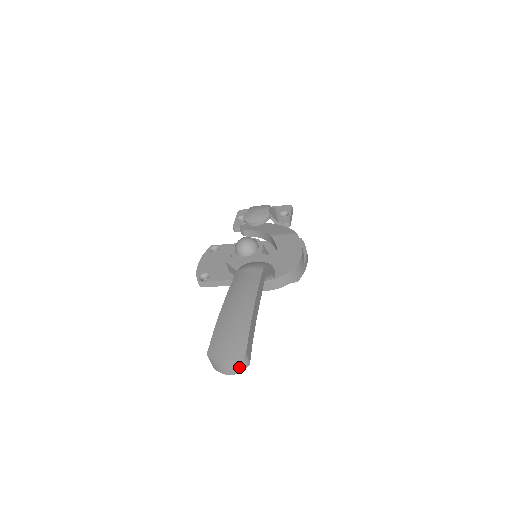
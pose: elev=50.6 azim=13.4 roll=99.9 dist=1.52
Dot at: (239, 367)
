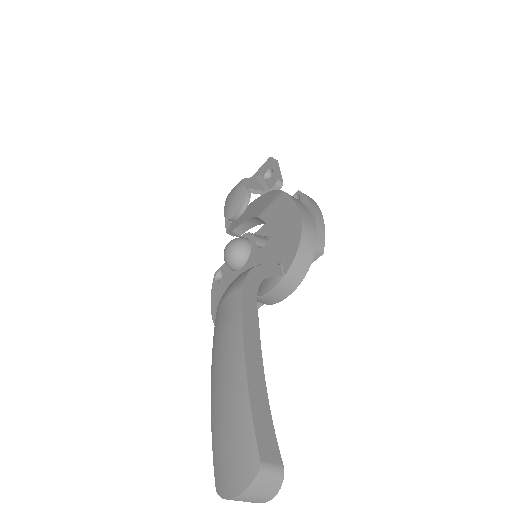
Dot at: (269, 487)
